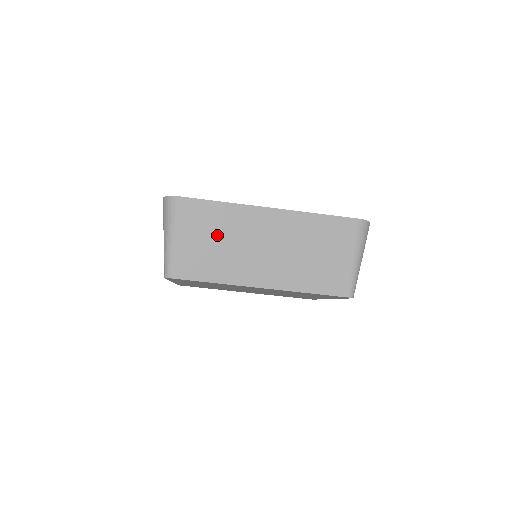
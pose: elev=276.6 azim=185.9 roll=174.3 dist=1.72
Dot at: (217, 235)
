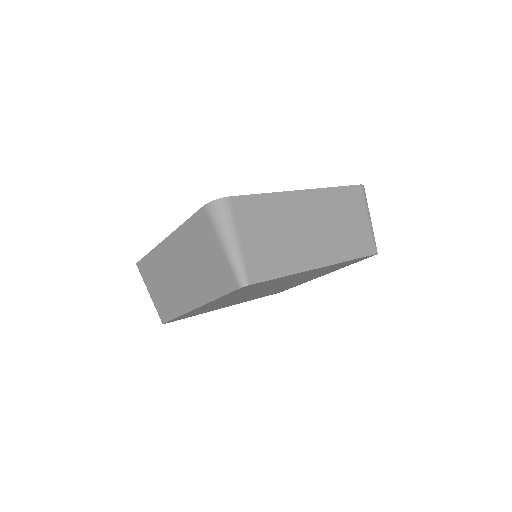
Dot at: (273, 227)
